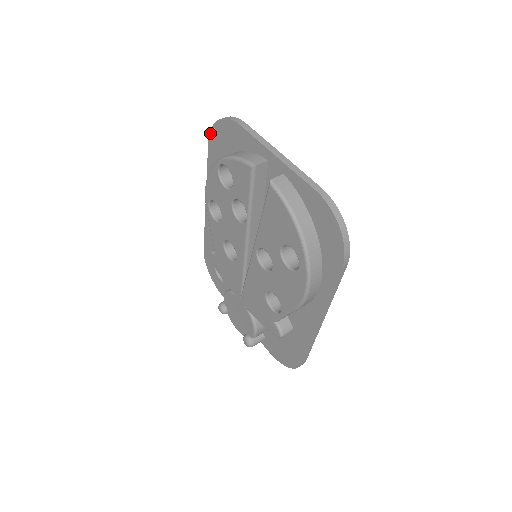
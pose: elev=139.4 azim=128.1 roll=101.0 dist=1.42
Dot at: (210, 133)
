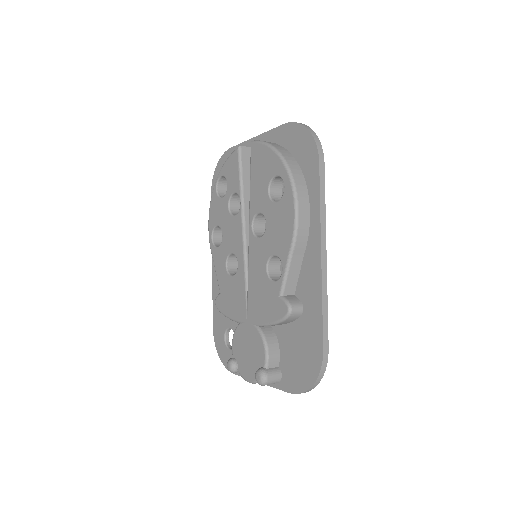
Dot at: (212, 185)
